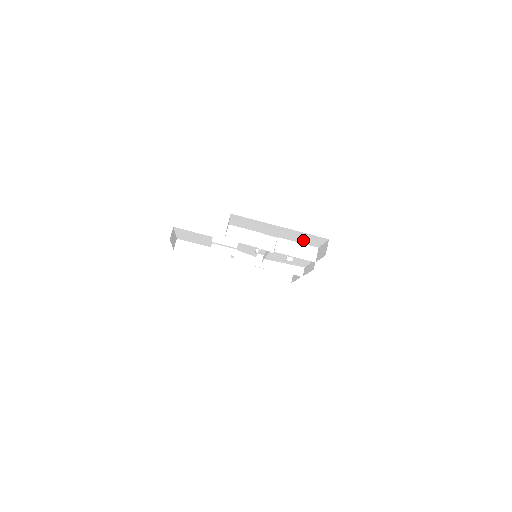
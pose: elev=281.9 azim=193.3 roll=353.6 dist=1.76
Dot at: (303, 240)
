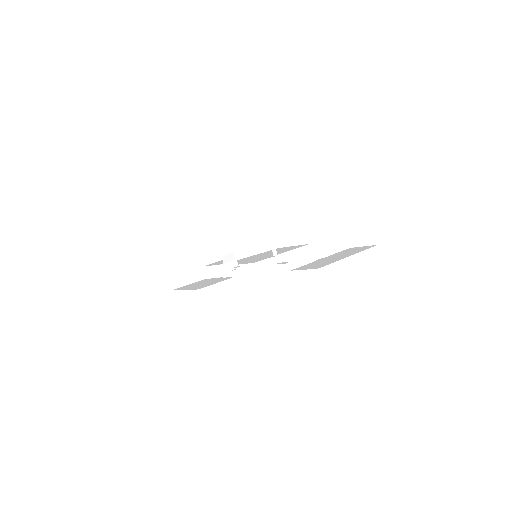
Dot at: occluded
